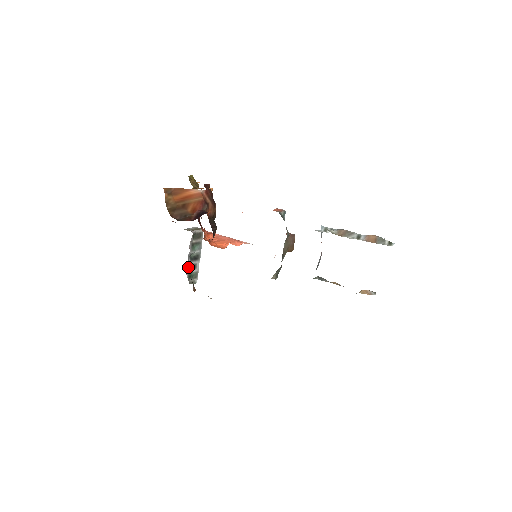
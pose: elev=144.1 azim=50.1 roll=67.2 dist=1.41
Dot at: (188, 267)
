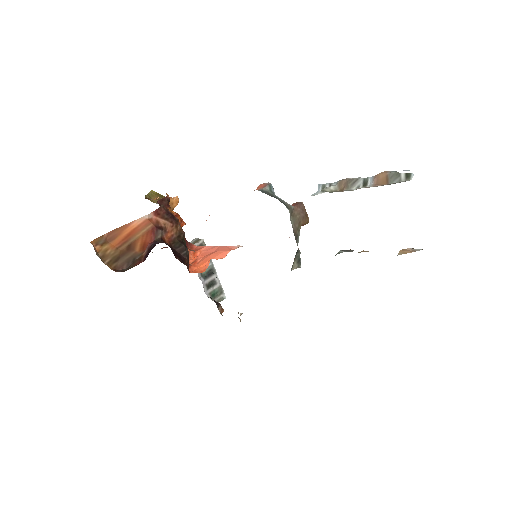
Dot at: (205, 287)
